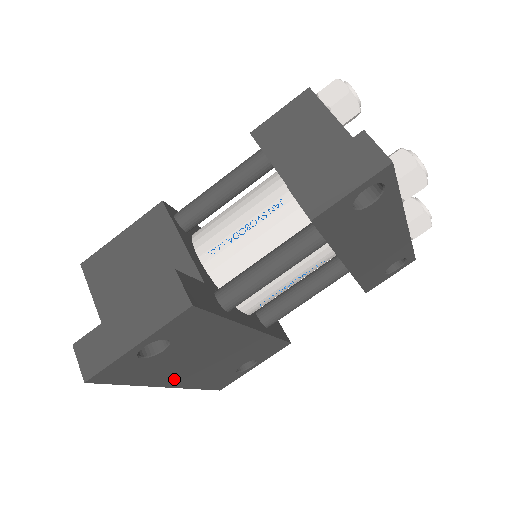
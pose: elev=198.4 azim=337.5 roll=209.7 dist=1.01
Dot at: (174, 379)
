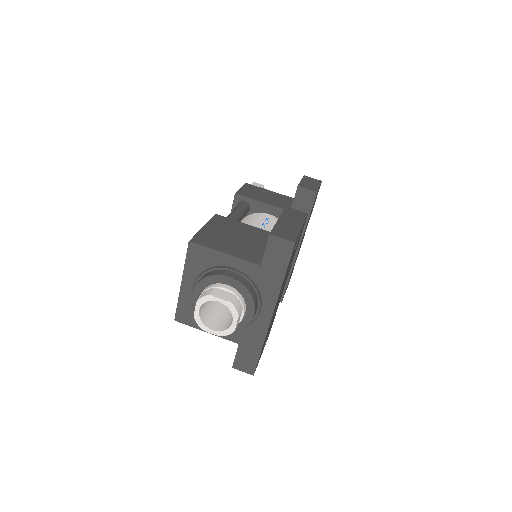
Dot at: occluded
